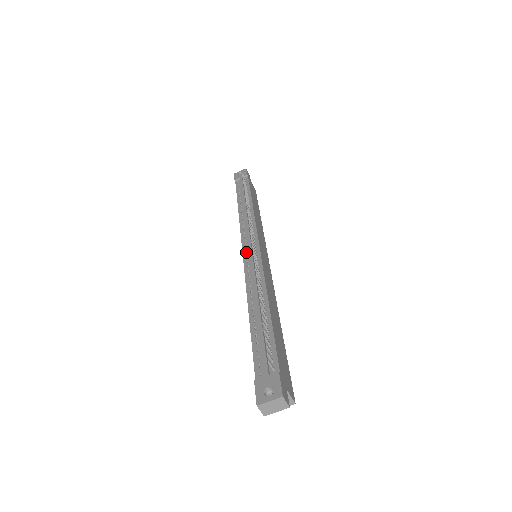
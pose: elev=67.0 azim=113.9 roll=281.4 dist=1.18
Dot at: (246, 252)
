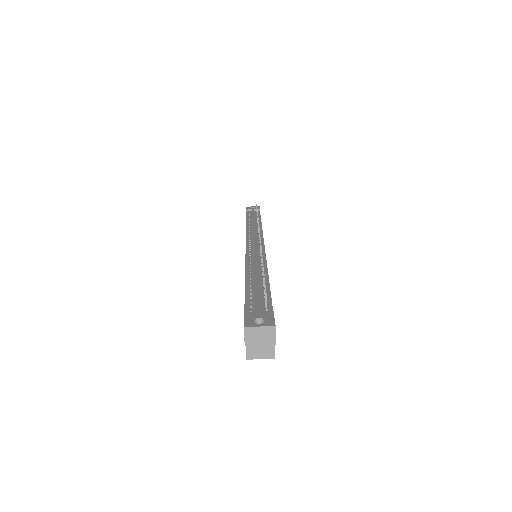
Dot at: (250, 246)
